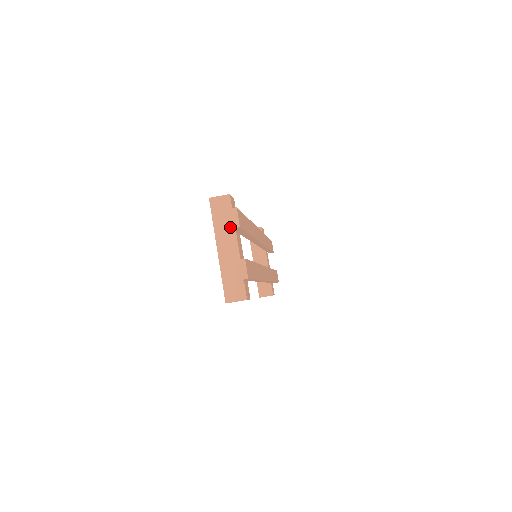
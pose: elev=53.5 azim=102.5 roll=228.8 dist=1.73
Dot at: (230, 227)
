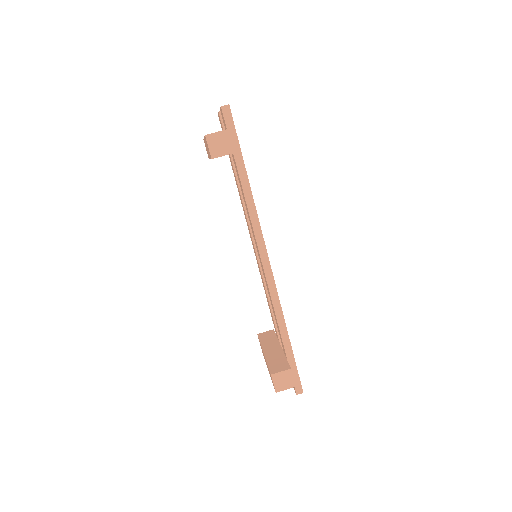
Dot at: occluded
